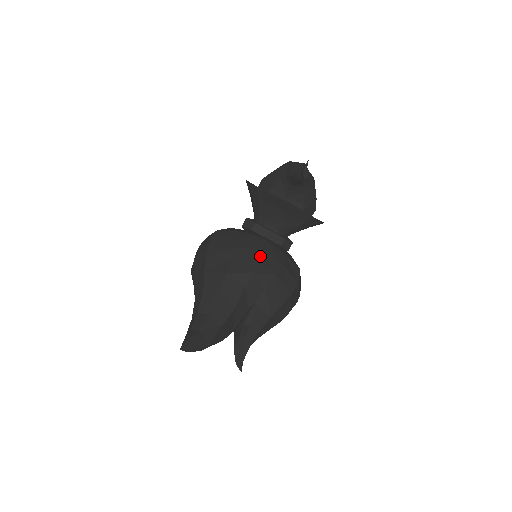
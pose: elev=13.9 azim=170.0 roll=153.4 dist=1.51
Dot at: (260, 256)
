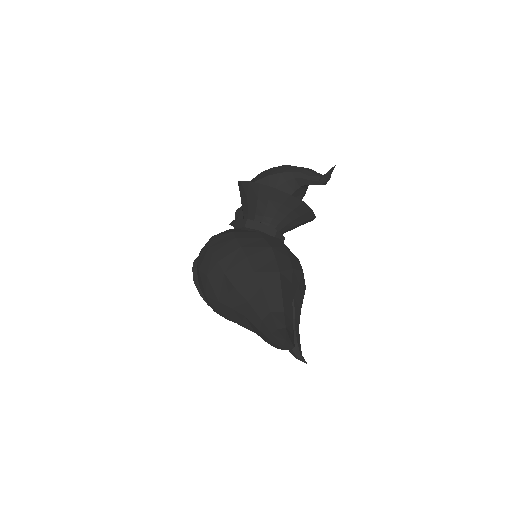
Dot at: (288, 253)
